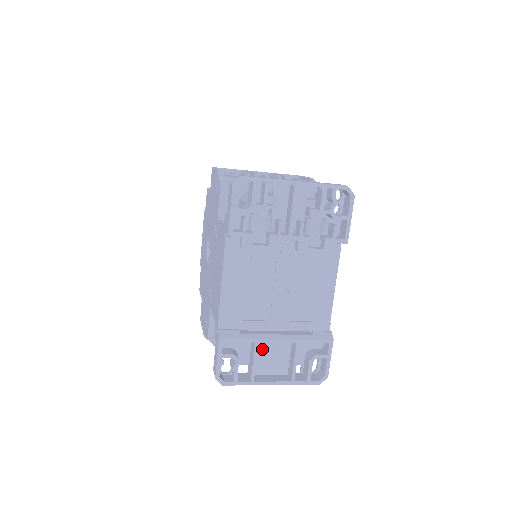
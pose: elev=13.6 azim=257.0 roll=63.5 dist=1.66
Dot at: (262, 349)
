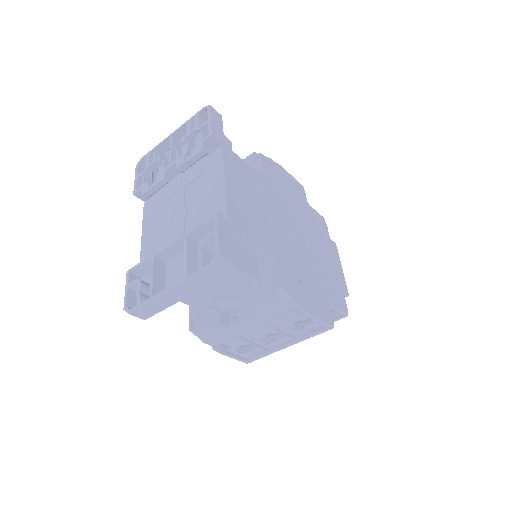
Dot at: (172, 271)
